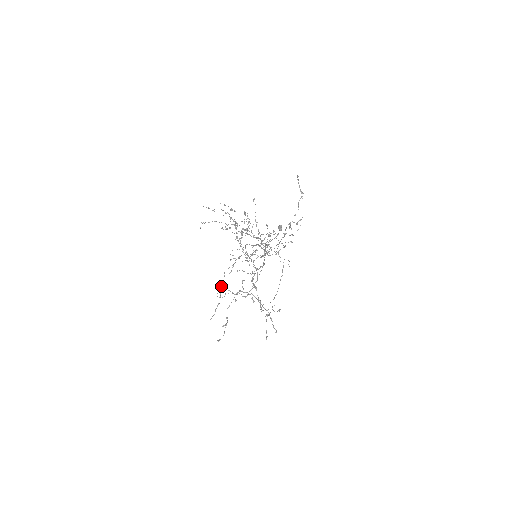
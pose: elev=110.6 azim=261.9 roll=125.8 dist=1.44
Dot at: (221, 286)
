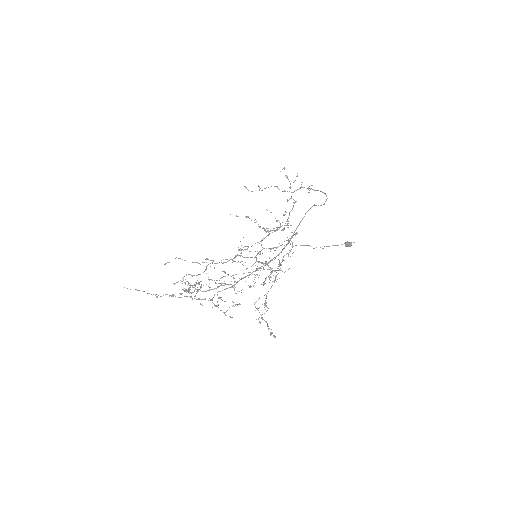
Dot at: occluded
